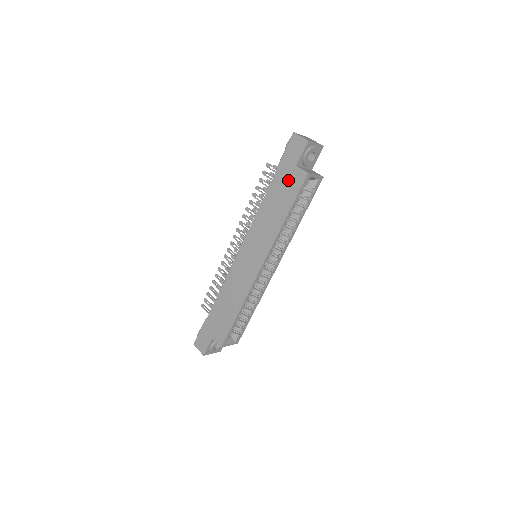
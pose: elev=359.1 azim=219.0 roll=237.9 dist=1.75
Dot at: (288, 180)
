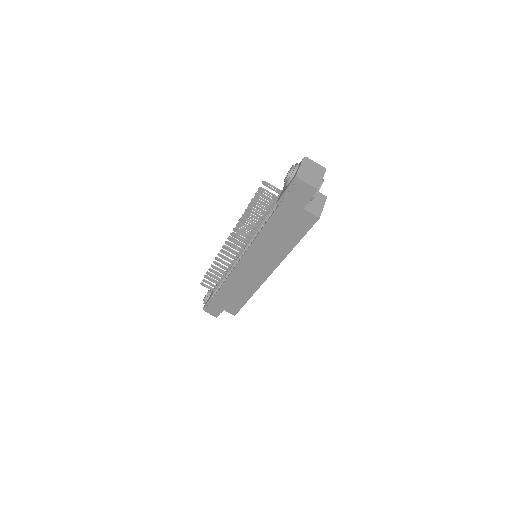
Dot at: (294, 219)
